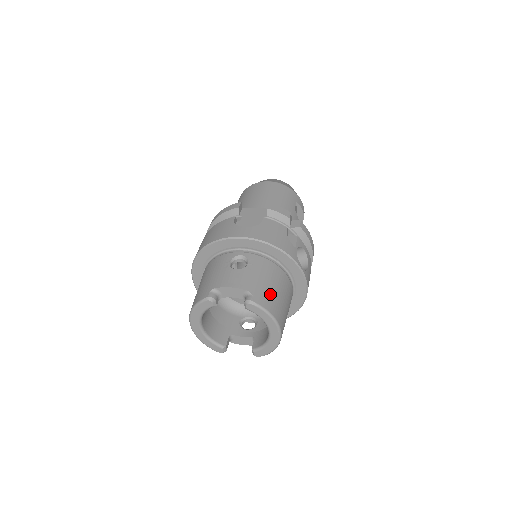
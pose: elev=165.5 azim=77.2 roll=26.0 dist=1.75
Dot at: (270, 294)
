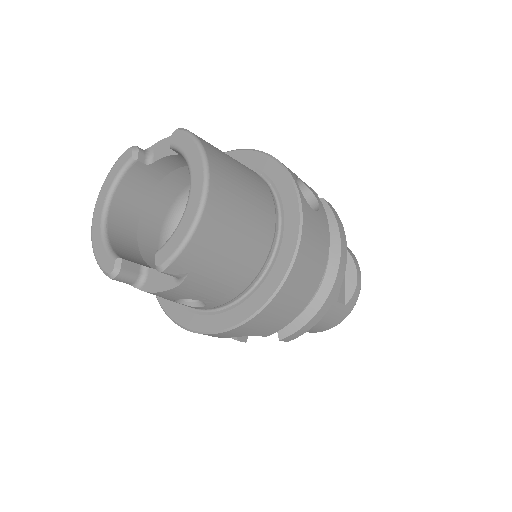
Dot at: (220, 151)
